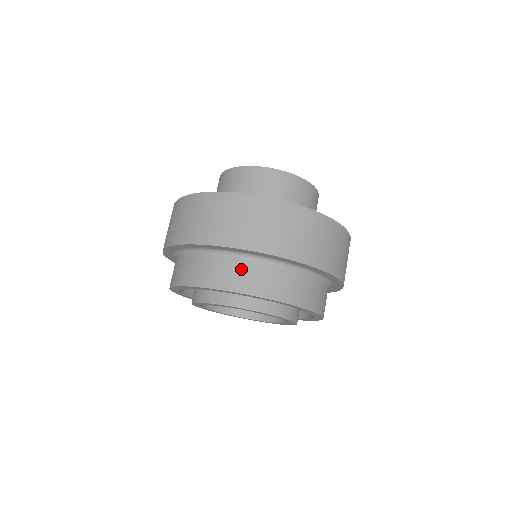
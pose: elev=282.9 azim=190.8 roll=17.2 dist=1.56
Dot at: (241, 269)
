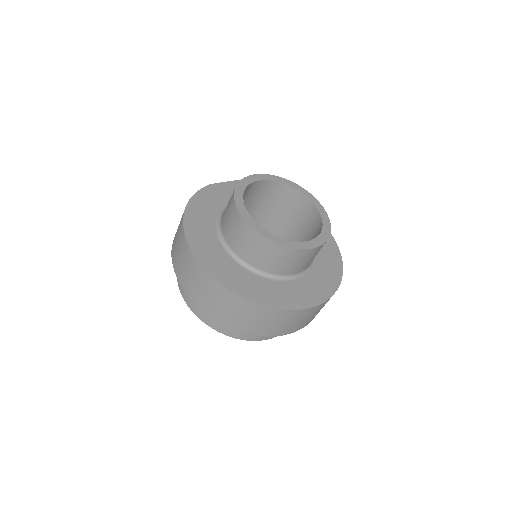
Dot at: occluded
